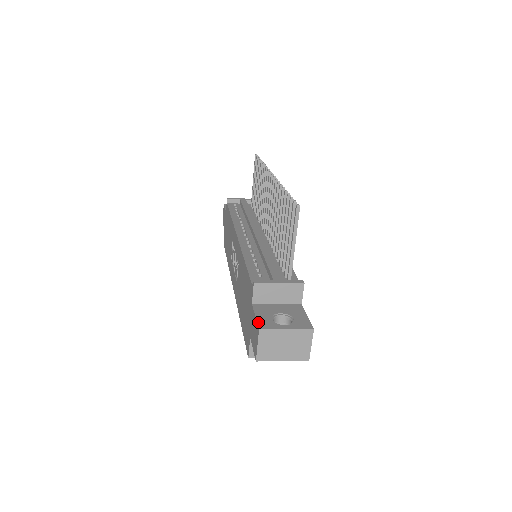
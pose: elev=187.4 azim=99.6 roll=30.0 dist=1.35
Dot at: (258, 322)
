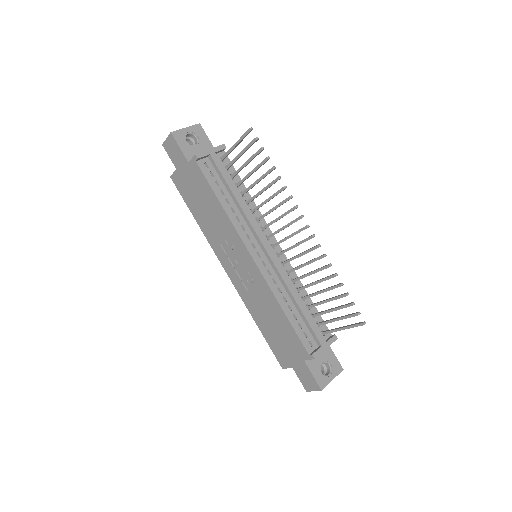
Dot at: (318, 383)
